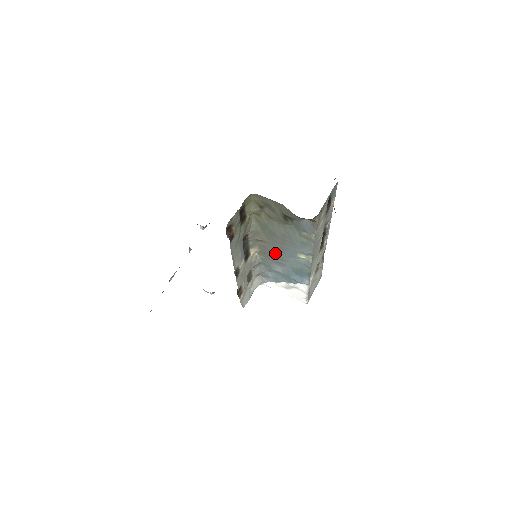
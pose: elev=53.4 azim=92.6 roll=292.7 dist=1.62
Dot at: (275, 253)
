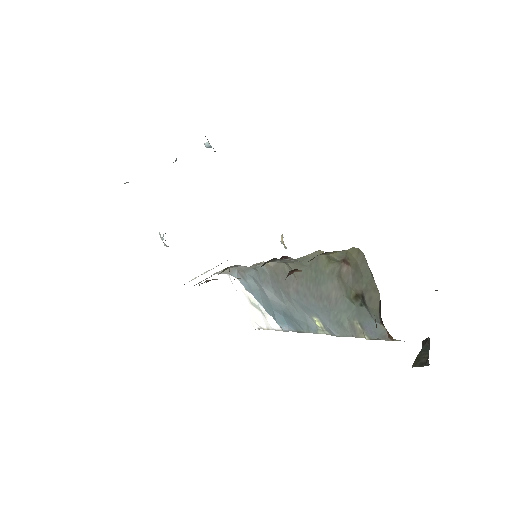
Dot at: (289, 288)
